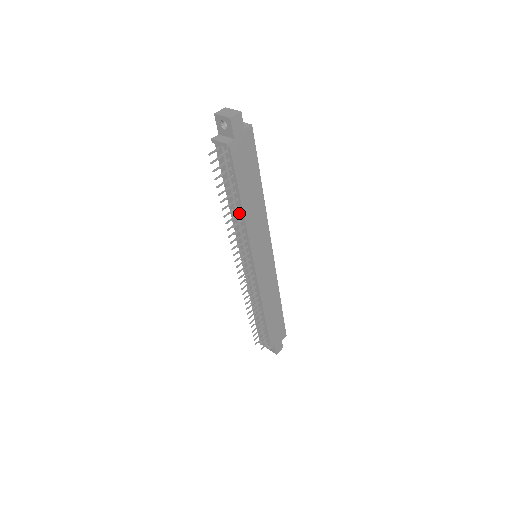
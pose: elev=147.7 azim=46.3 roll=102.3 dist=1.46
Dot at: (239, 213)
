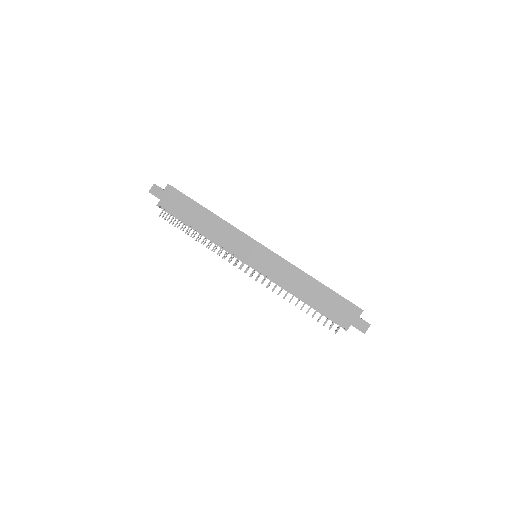
Dot at: (205, 236)
